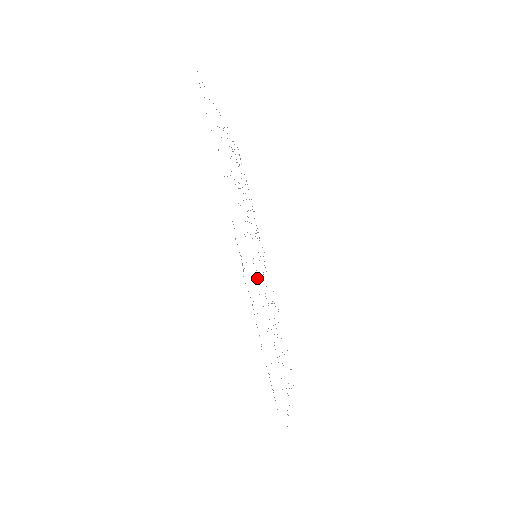
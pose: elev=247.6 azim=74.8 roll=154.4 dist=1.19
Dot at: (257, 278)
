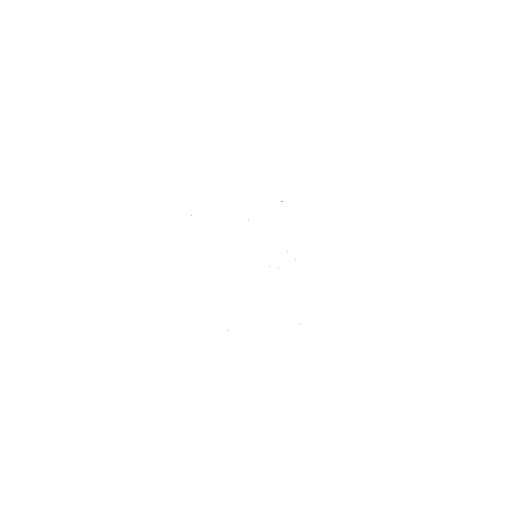
Dot at: occluded
